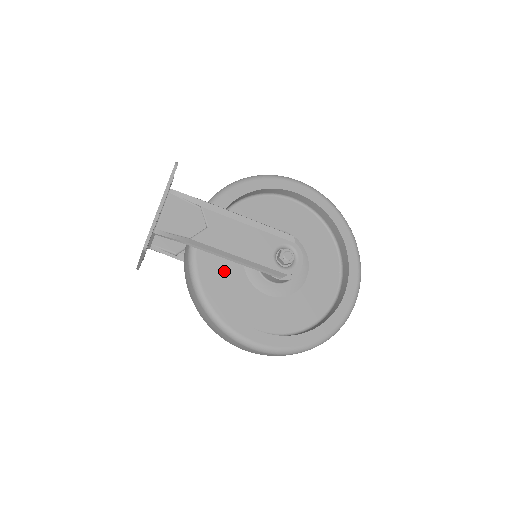
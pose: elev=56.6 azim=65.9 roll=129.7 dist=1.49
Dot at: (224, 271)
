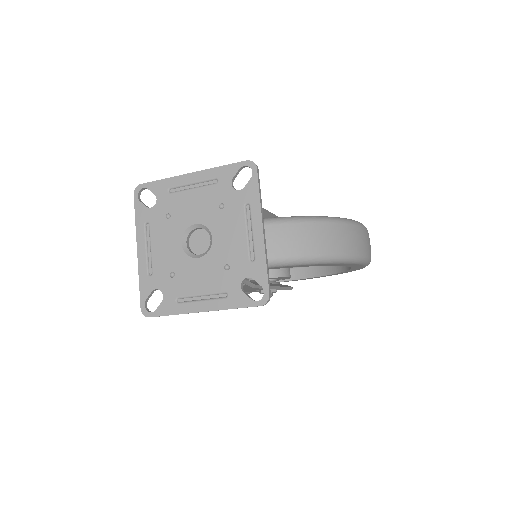
Dot at: occluded
